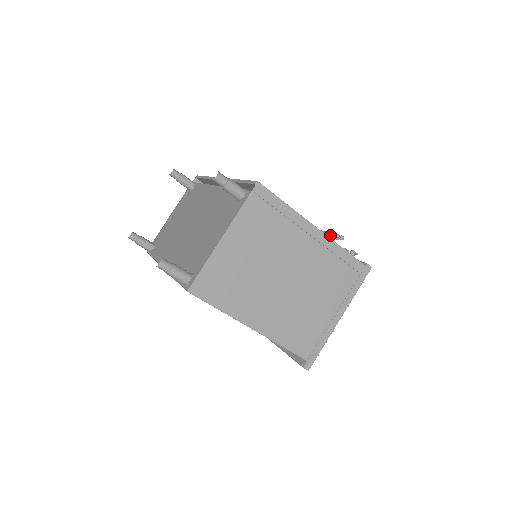
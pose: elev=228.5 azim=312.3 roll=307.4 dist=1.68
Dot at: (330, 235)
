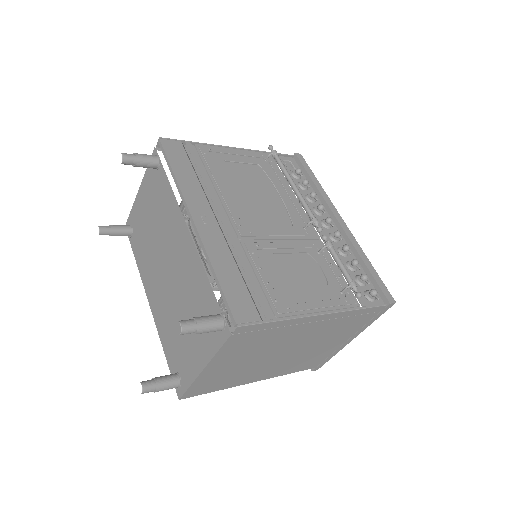
Dot at: occluded
